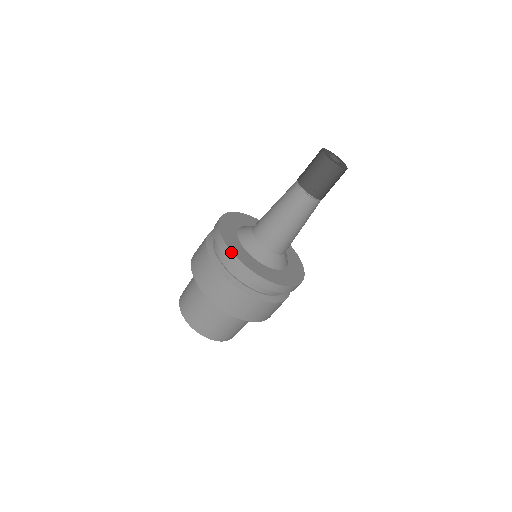
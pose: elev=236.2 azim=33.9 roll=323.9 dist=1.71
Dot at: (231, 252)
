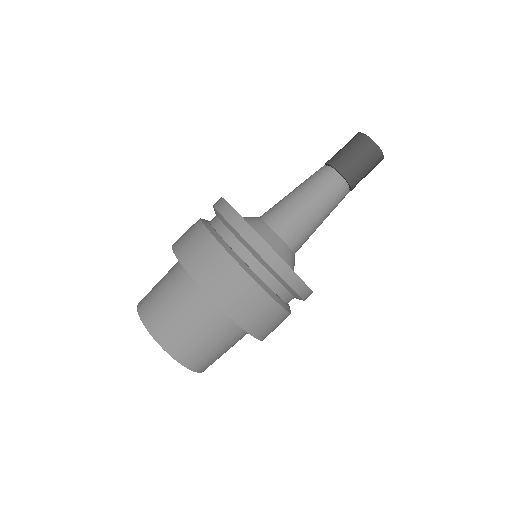
Dot at: (244, 220)
